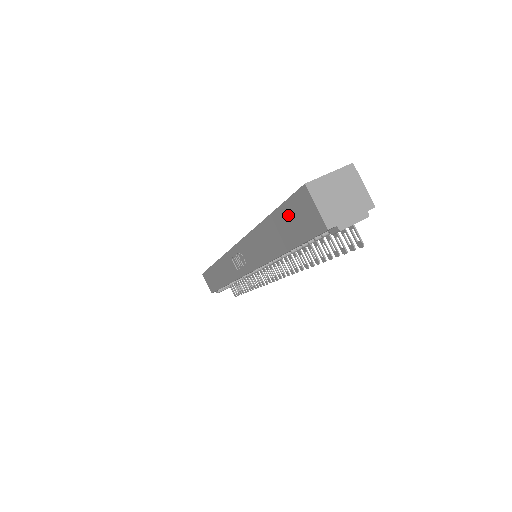
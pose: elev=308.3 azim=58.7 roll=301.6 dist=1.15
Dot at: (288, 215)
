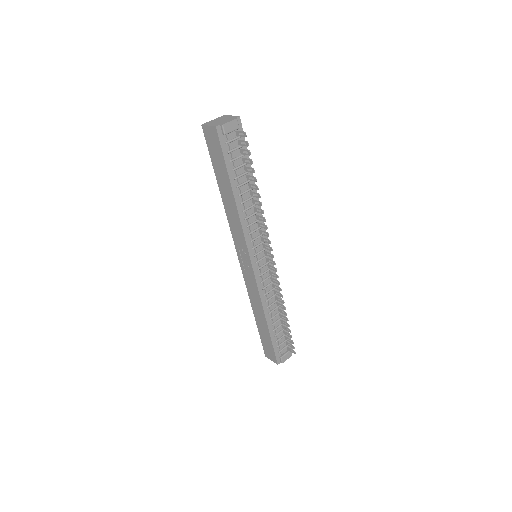
Dot at: (214, 157)
